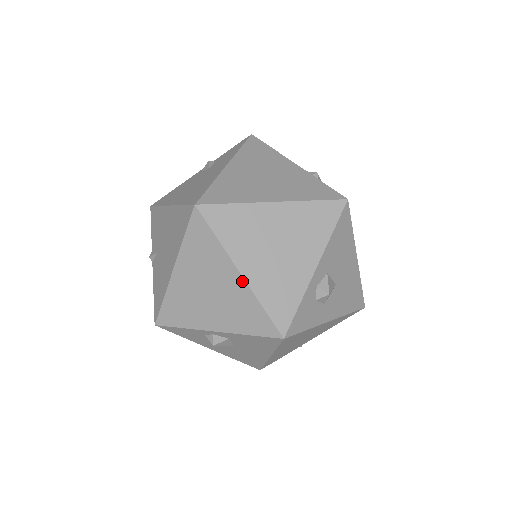
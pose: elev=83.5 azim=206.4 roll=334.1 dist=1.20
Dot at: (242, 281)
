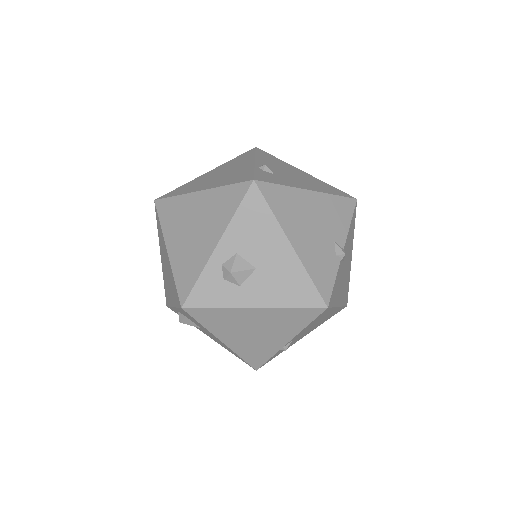
Dot at: (168, 257)
